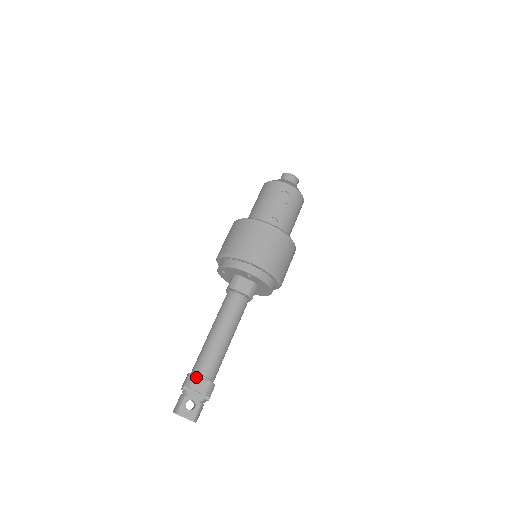
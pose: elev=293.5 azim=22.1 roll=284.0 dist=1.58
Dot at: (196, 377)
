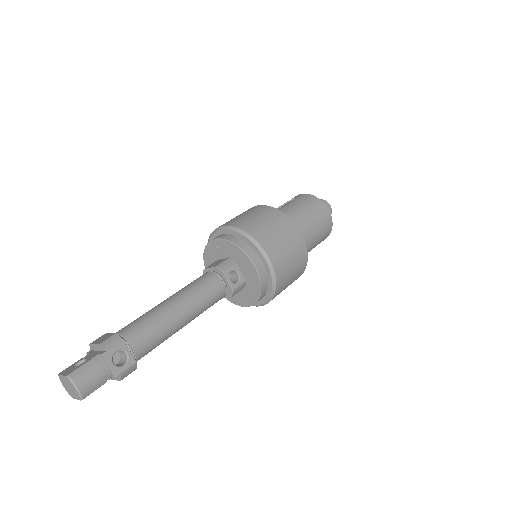
Dot at: (105, 334)
